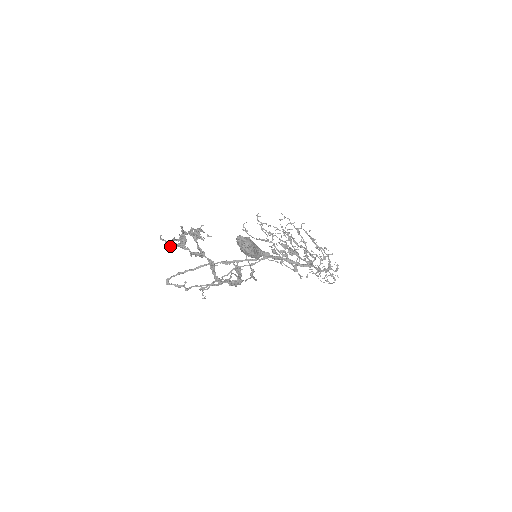
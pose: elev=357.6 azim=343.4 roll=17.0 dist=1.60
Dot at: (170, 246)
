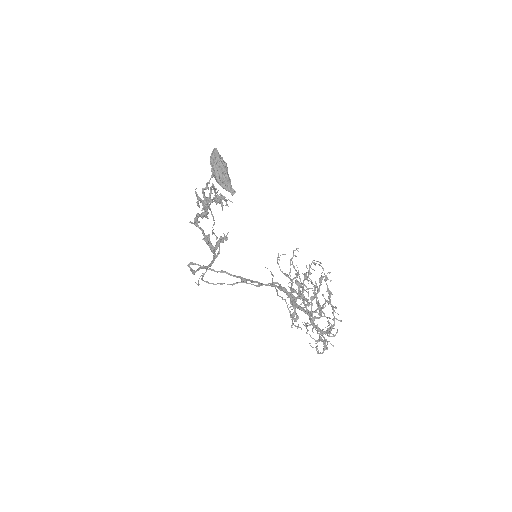
Dot at: (198, 202)
